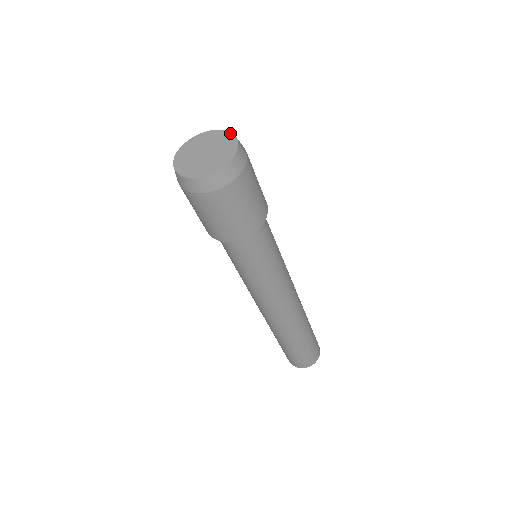
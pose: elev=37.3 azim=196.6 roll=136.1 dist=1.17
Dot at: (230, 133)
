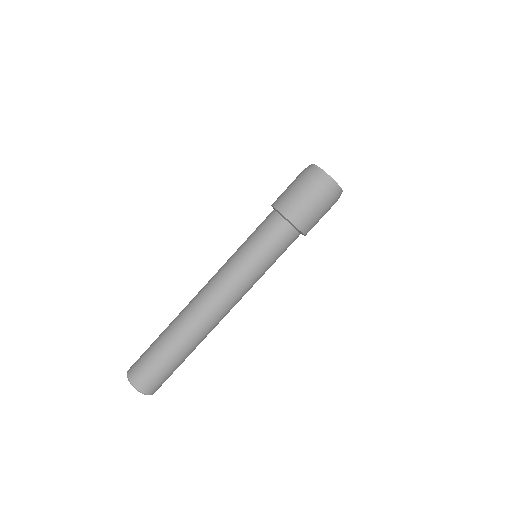
Dot at: occluded
